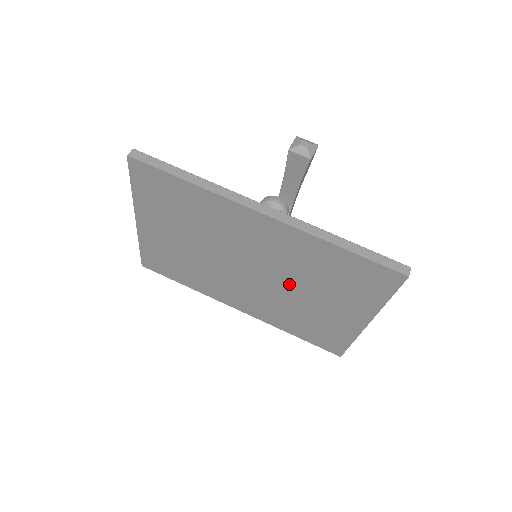
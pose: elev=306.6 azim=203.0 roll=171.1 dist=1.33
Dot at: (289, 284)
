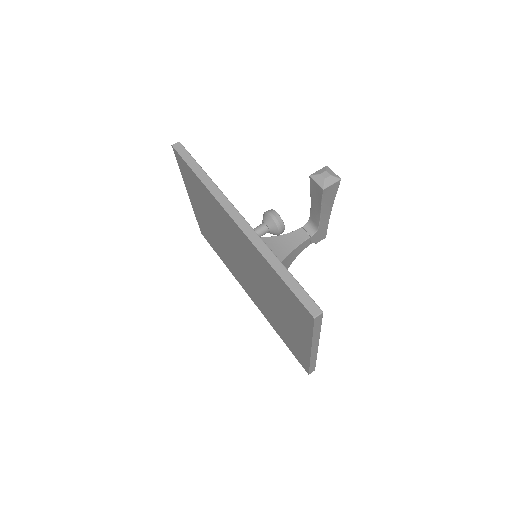
Dot at: (263, 288)
